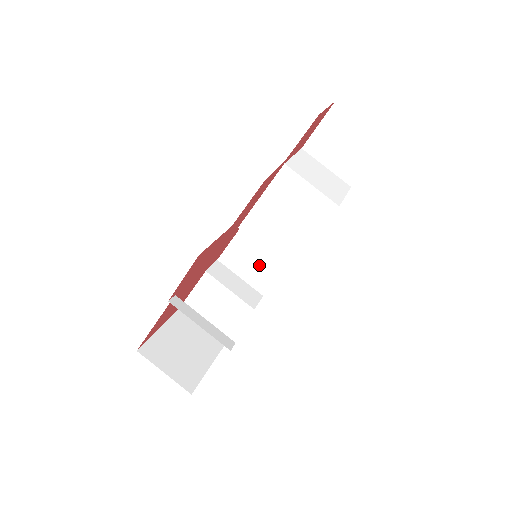
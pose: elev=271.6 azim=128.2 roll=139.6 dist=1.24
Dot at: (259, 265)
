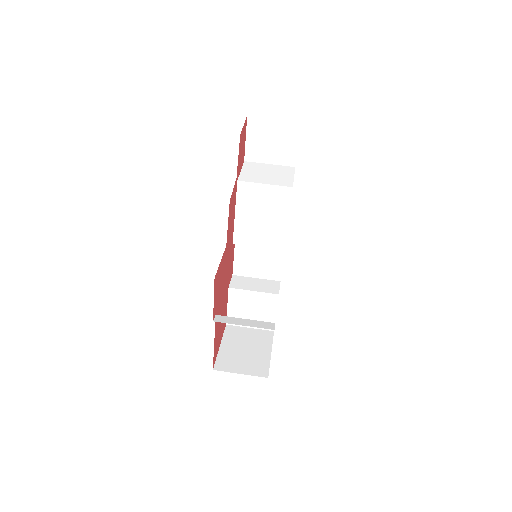
Dot at: (264, 261)
